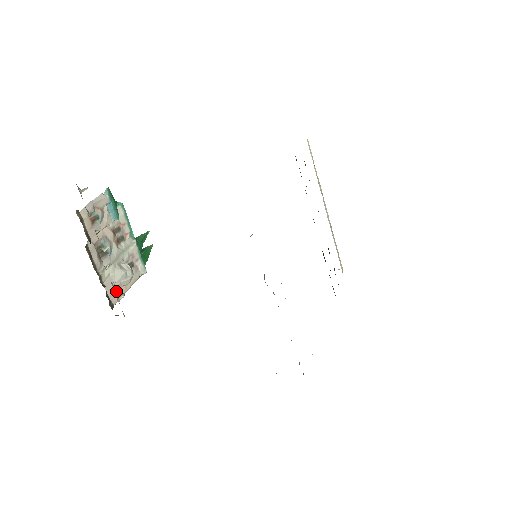
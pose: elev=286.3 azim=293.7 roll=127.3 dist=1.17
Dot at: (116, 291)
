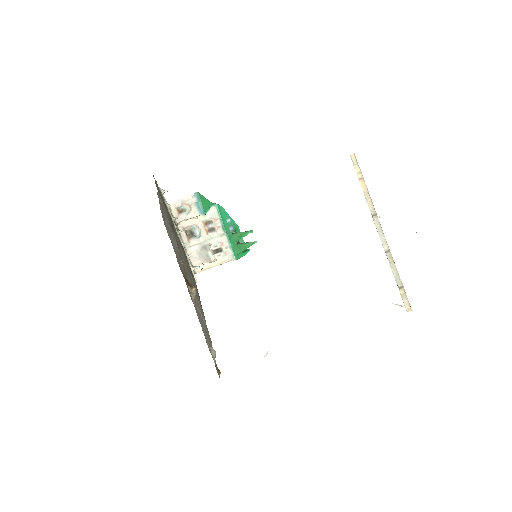
Dot at: (201, 264)
